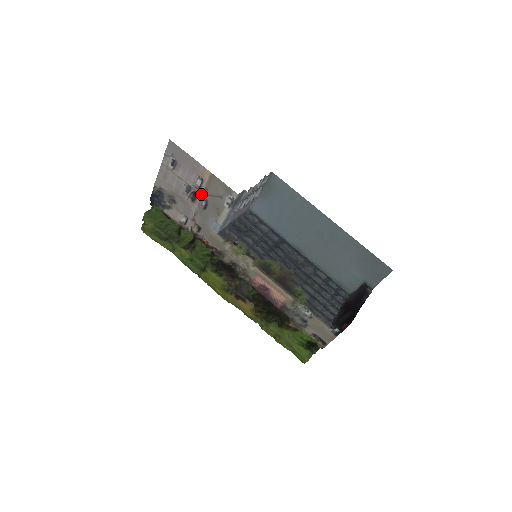
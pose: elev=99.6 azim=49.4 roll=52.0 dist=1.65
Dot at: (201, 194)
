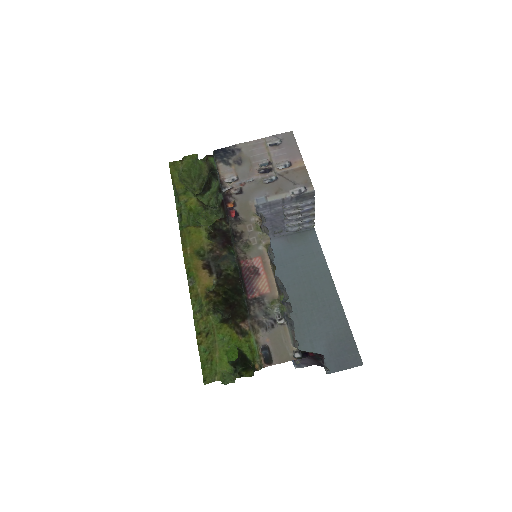
Dot at: (276, 173)
